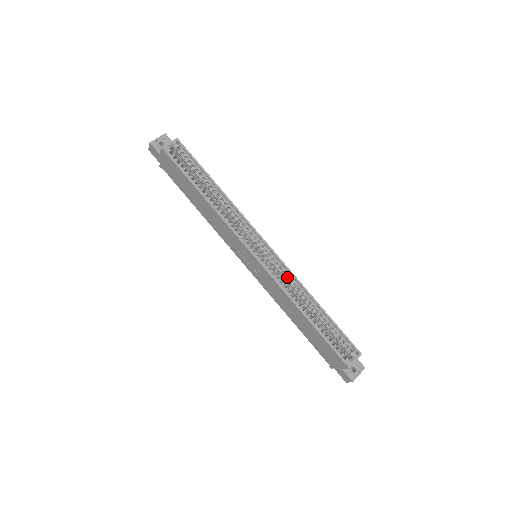
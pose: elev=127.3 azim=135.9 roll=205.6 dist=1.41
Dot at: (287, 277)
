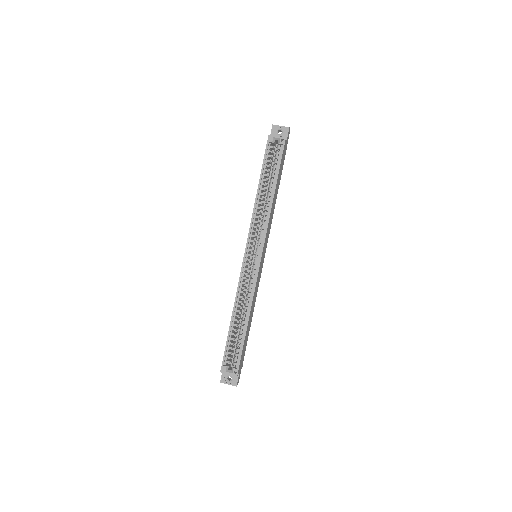
Dot at: occluded
